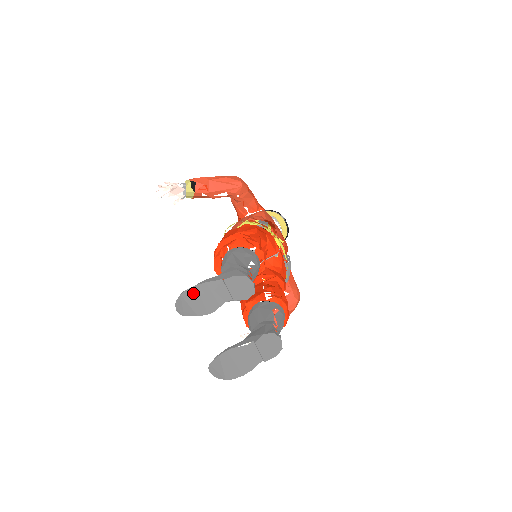
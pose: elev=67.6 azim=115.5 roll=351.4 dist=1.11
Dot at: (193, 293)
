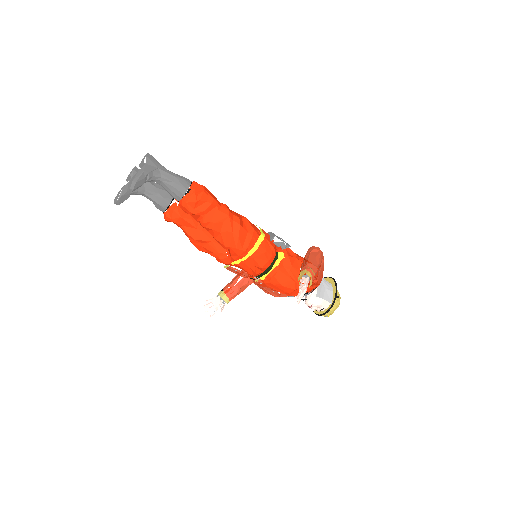
Dot at: occluded
